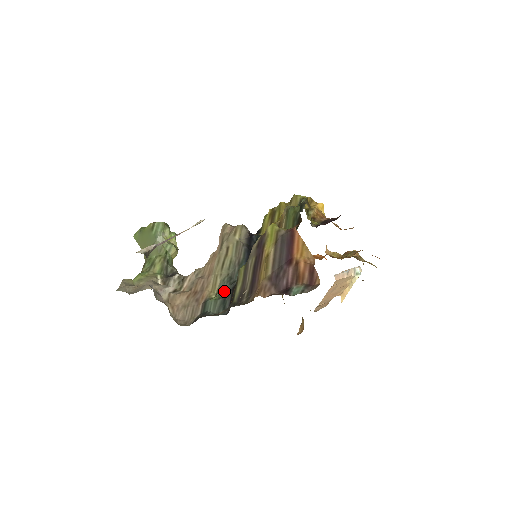
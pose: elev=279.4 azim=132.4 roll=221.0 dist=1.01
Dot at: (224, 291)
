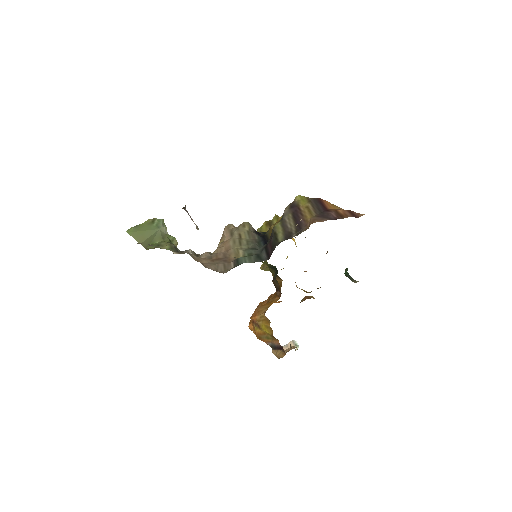
Dot at: (253, 253)
